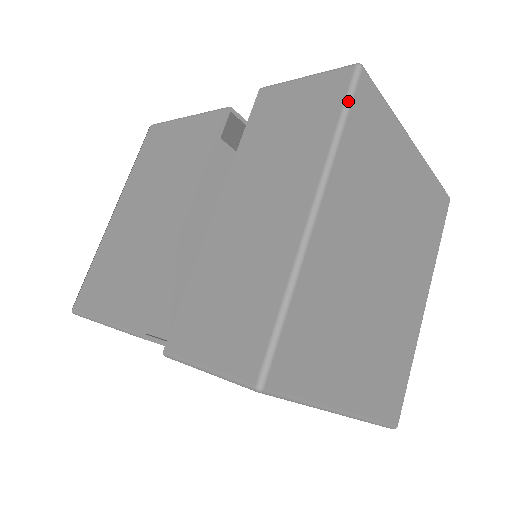
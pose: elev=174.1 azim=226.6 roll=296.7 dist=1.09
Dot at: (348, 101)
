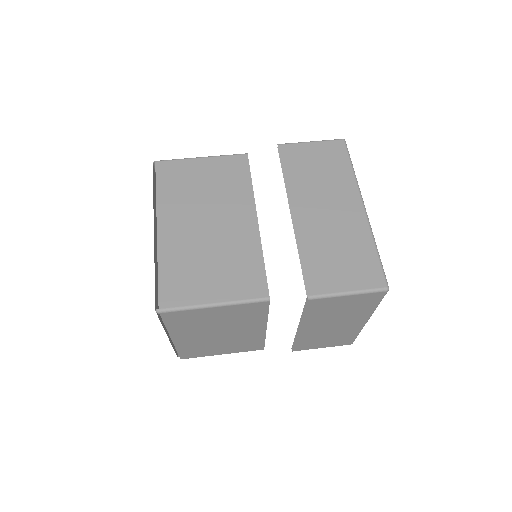
Dot at: occluded
